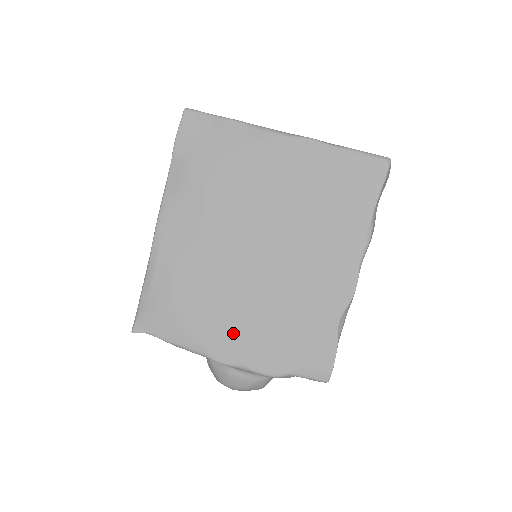
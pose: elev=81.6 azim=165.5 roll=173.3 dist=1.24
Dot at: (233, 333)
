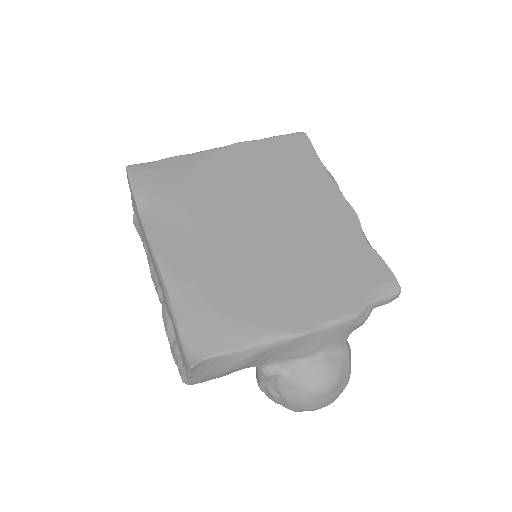
Dot at: (292, 300)
